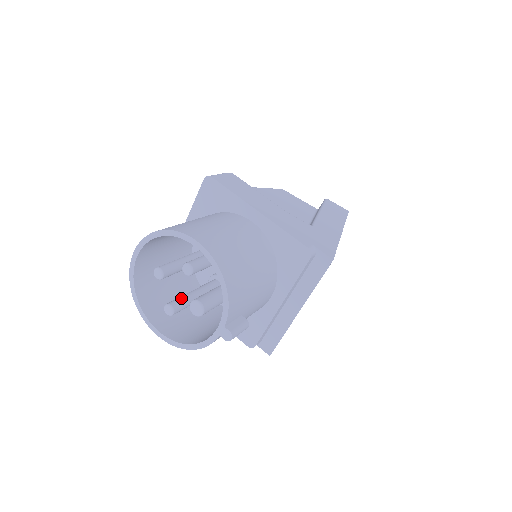
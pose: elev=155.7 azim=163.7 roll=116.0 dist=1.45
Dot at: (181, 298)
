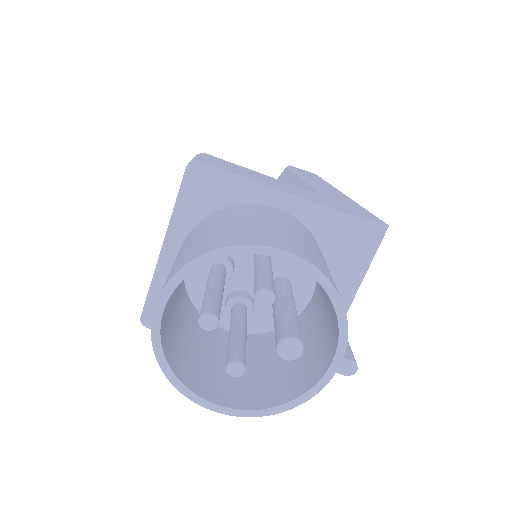
Dot at: (237, 345)
